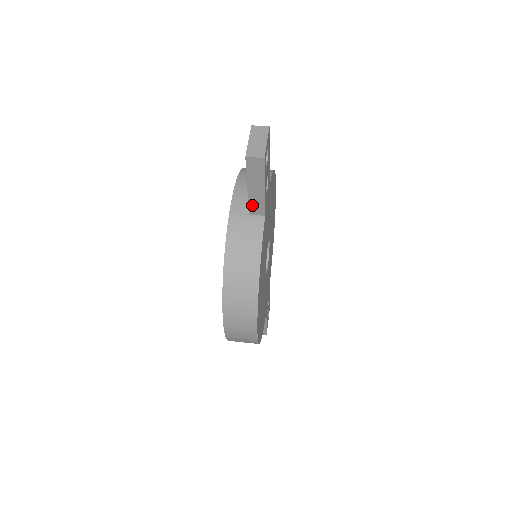
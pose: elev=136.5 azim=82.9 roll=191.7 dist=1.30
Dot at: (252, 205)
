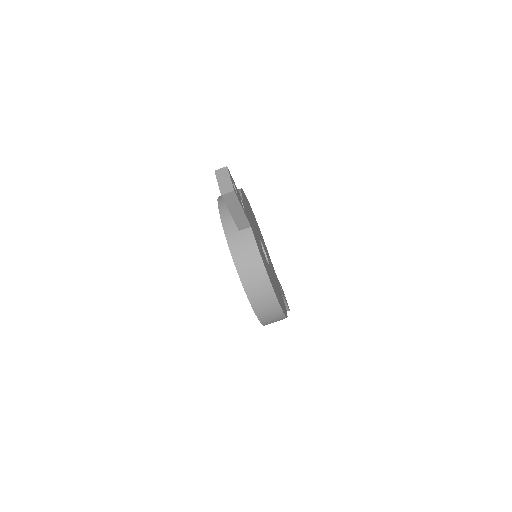
Dot at: (239, 224)
